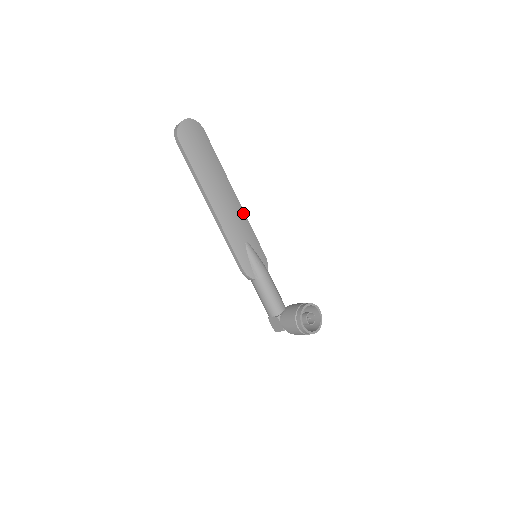
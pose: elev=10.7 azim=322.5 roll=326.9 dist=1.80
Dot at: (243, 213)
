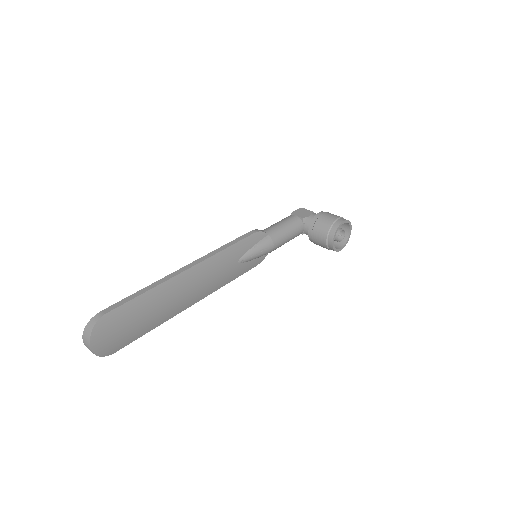
Dot at: (210, 260)
